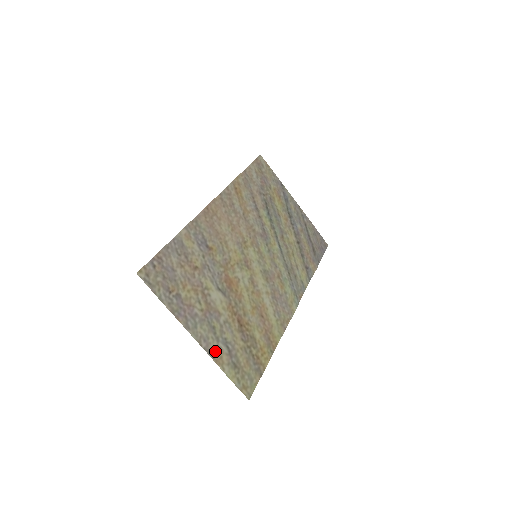
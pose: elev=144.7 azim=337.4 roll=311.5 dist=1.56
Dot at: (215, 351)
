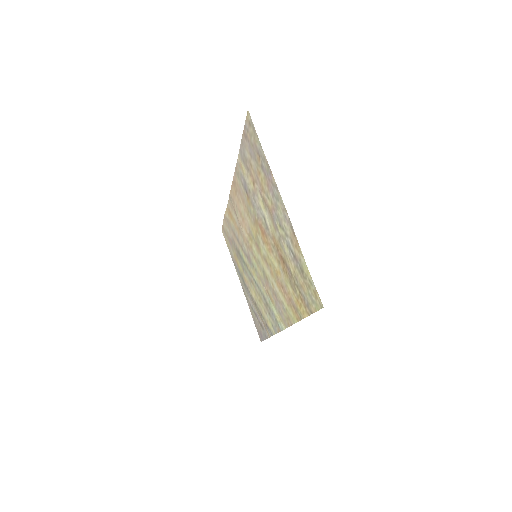
Dot at: (292, 235)
